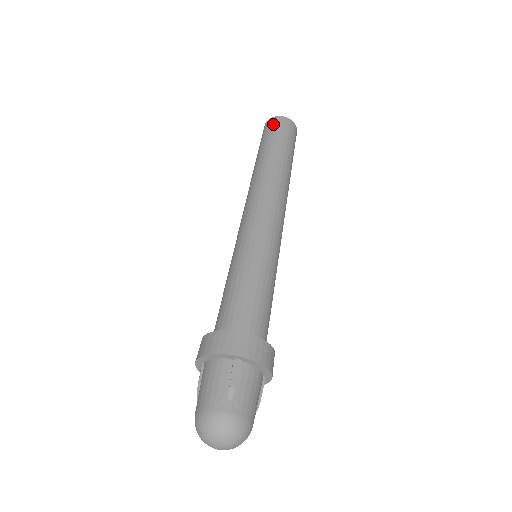
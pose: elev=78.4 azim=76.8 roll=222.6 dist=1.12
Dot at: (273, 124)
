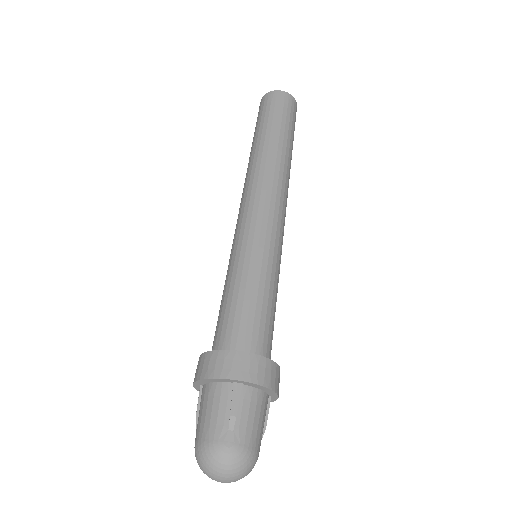
Dot at: (269, 100)
